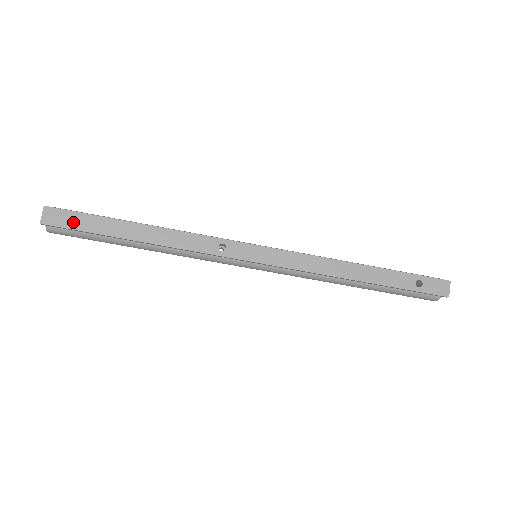
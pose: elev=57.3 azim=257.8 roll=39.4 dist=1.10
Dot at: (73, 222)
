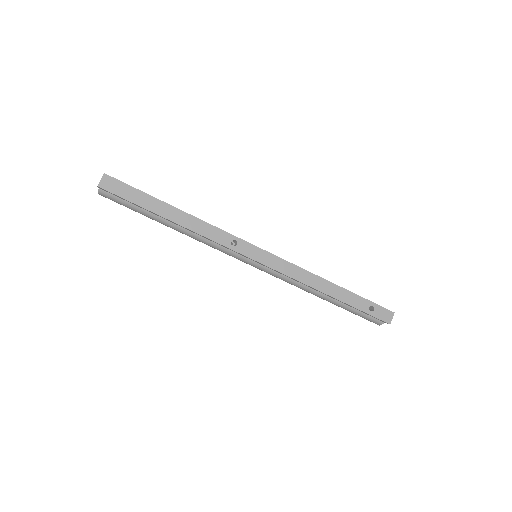
Dot at: (124, 192)
